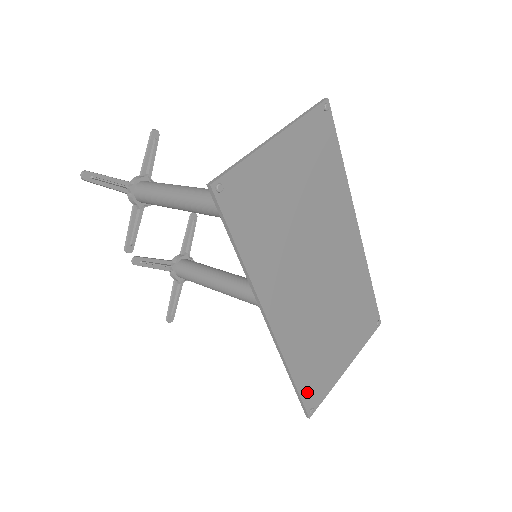
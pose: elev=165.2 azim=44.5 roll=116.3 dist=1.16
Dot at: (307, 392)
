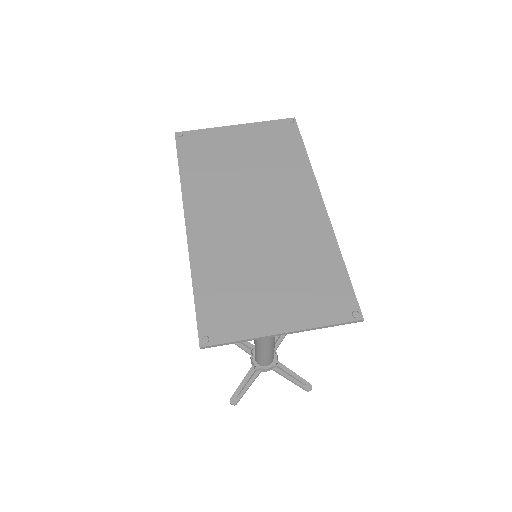
Dot at: (207, 313)
